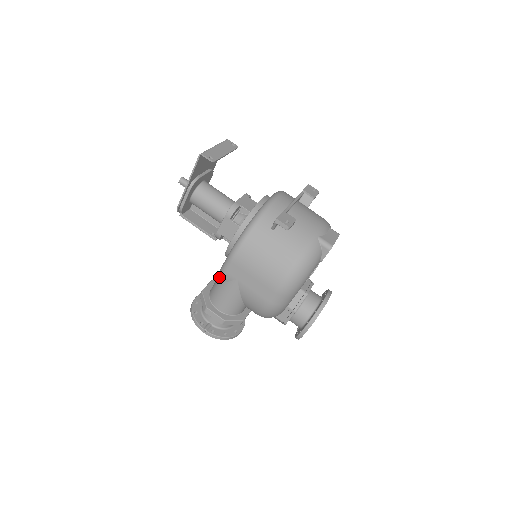
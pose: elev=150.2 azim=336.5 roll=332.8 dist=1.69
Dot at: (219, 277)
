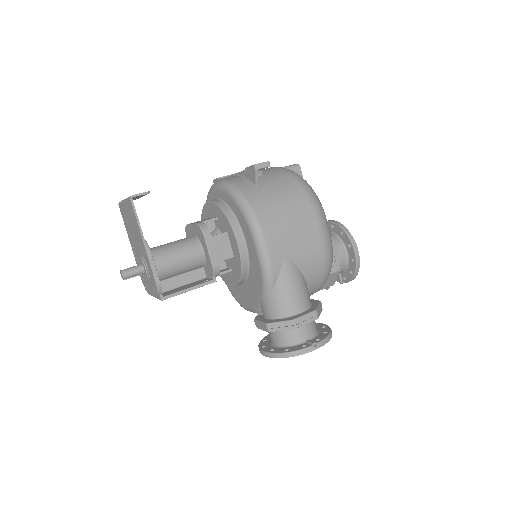
Dot at: (269, 278)
